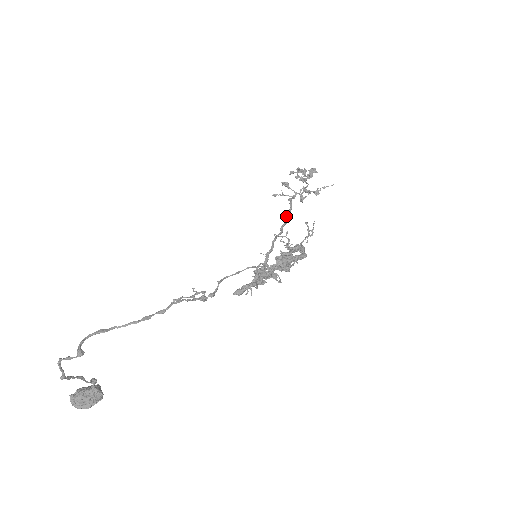
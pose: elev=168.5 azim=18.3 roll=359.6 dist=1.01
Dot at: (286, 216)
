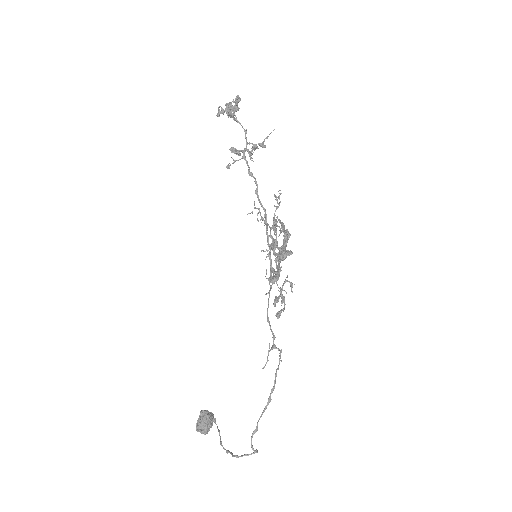
Dot at: (258, 199)
